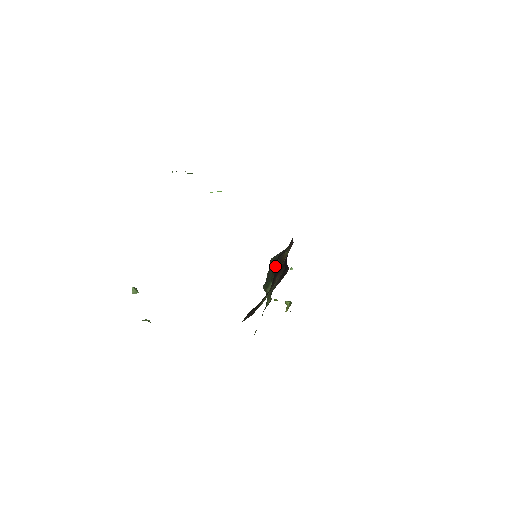
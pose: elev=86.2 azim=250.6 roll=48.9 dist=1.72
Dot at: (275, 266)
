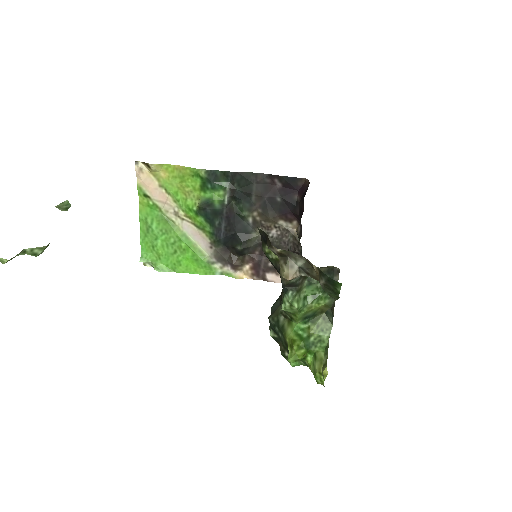
Dot at: occluded
